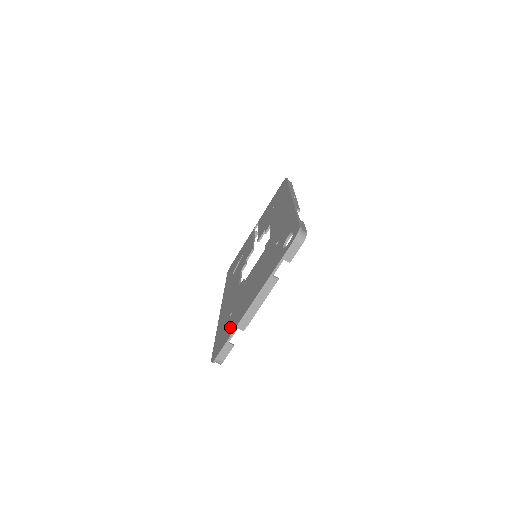
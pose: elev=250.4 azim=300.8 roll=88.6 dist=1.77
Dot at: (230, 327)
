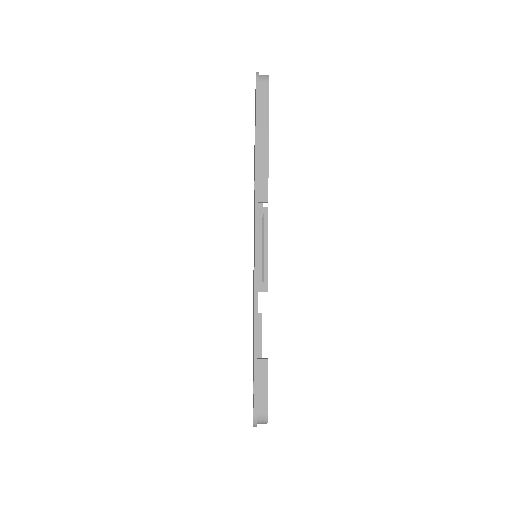
Dot at: occluded
